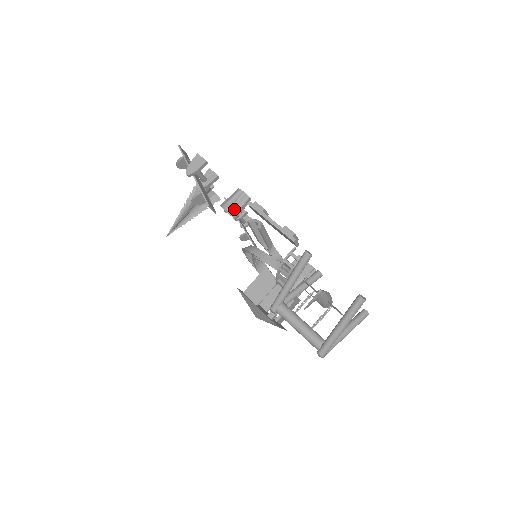
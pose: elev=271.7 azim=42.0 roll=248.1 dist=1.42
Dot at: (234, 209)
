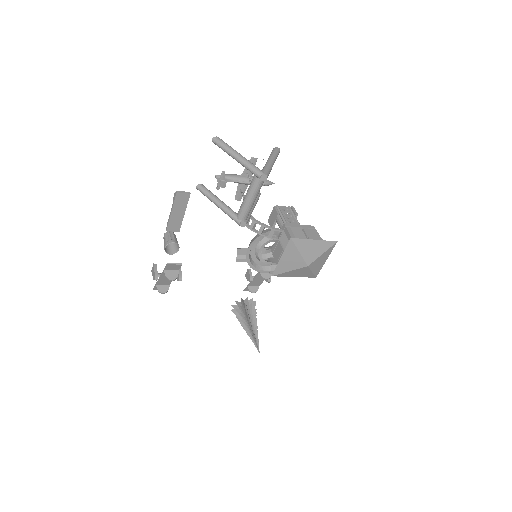
Dot at: (167, 242)
